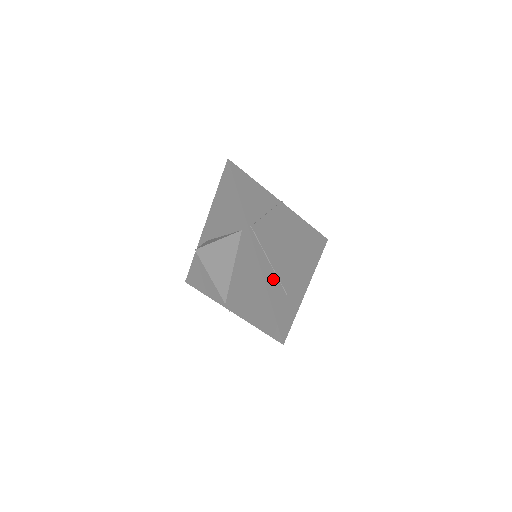
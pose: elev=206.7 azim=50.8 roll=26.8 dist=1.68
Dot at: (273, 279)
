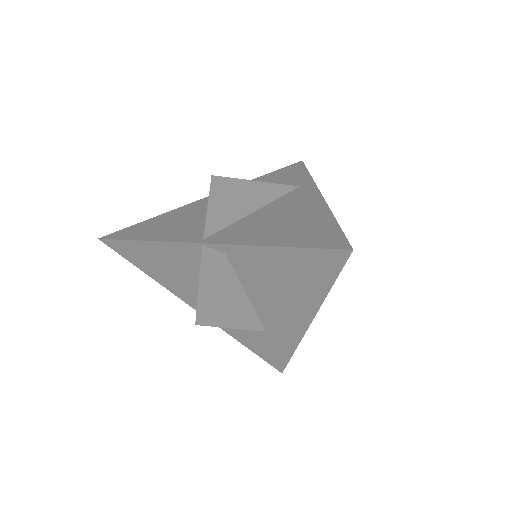
Dot at: occluded
